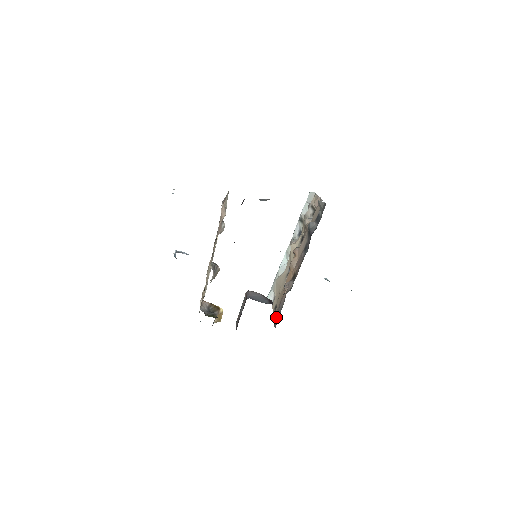
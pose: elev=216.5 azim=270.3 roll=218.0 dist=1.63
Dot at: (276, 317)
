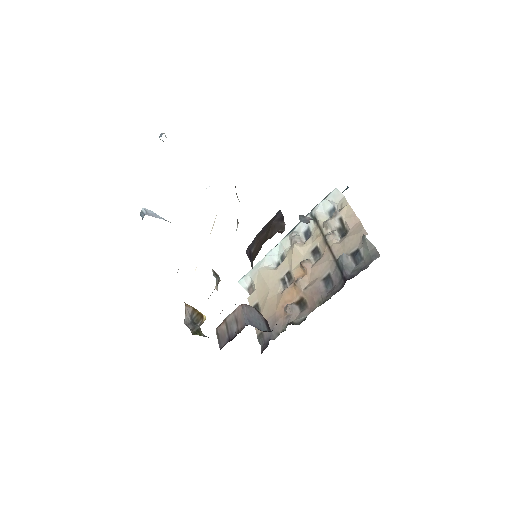
Dot at: (264, 334)
